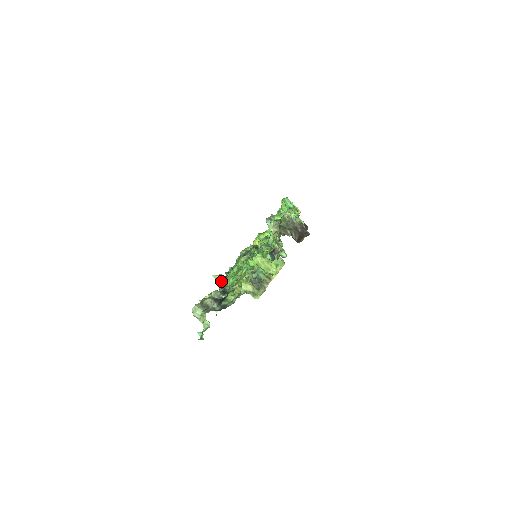
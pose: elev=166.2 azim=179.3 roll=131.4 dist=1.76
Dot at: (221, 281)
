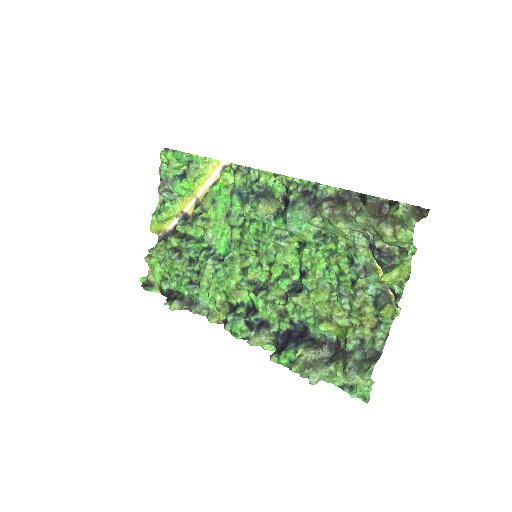
Dot at: (185, 307)
